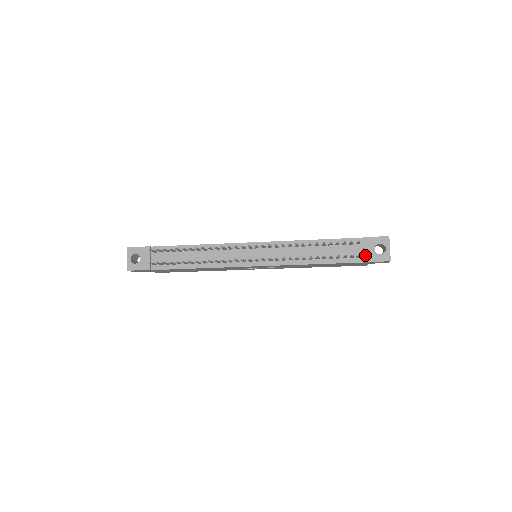
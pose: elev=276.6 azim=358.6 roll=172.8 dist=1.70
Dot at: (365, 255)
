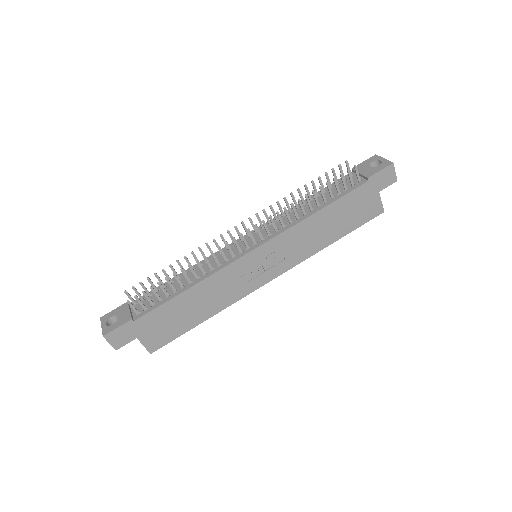
Dot at: (364, 175)
